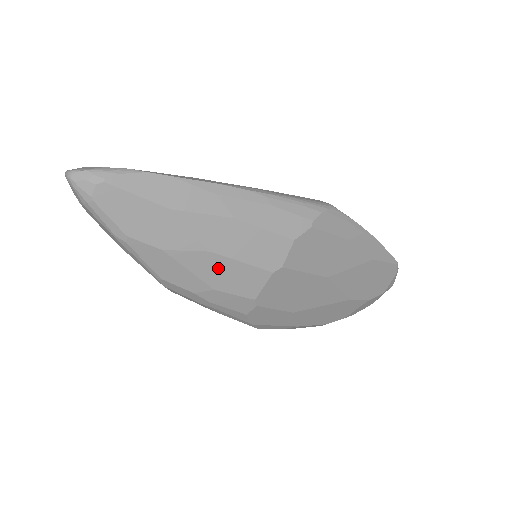
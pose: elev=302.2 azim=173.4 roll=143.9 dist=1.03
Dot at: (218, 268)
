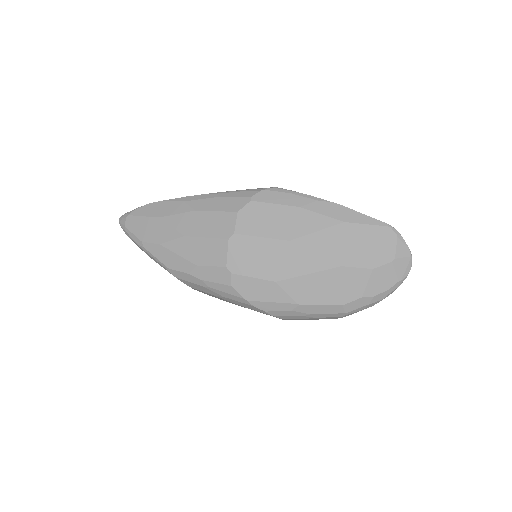
Dot at: (193, 247)
